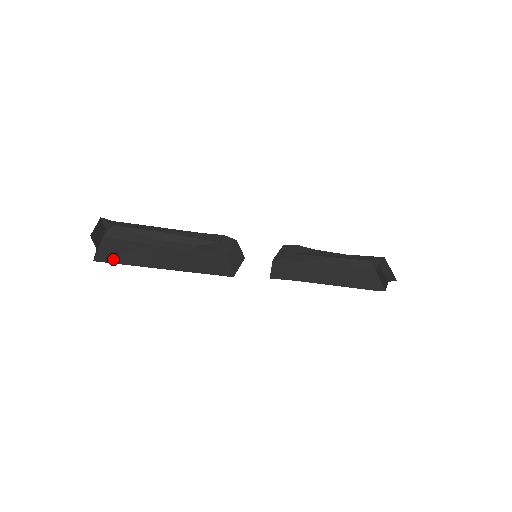
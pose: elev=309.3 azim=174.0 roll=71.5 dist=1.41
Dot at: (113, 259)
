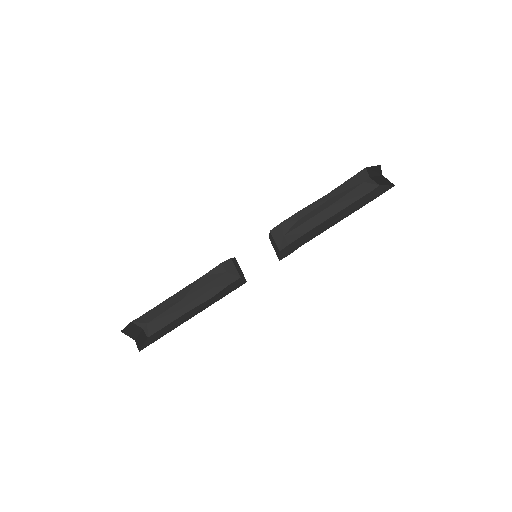
Dot at: (153, 341)
